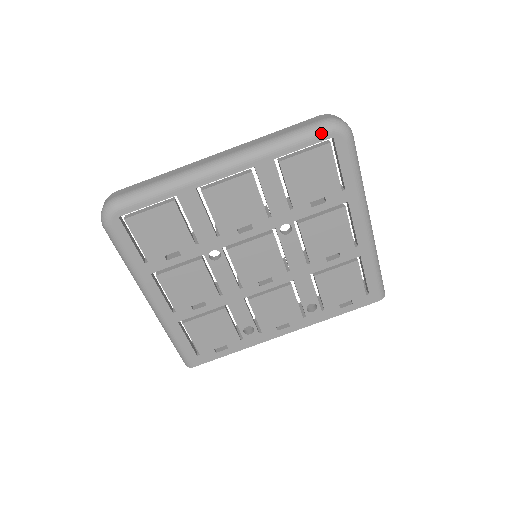
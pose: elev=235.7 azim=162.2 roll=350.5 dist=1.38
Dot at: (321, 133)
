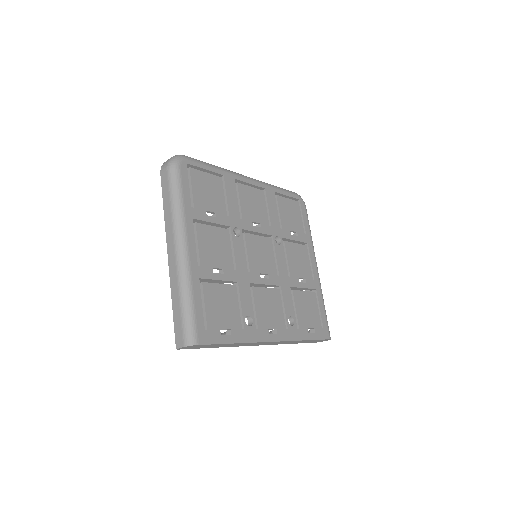
Dot at: (294, 194)
